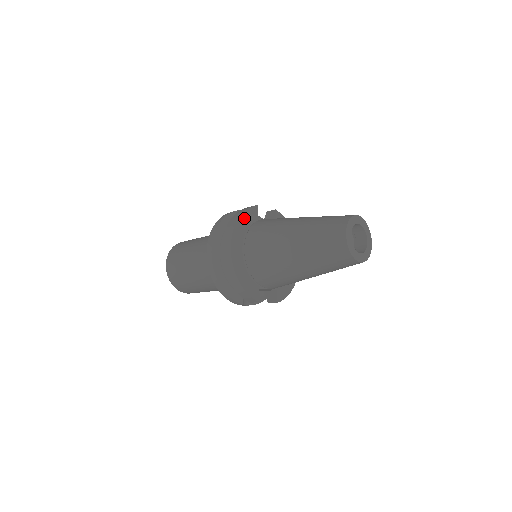
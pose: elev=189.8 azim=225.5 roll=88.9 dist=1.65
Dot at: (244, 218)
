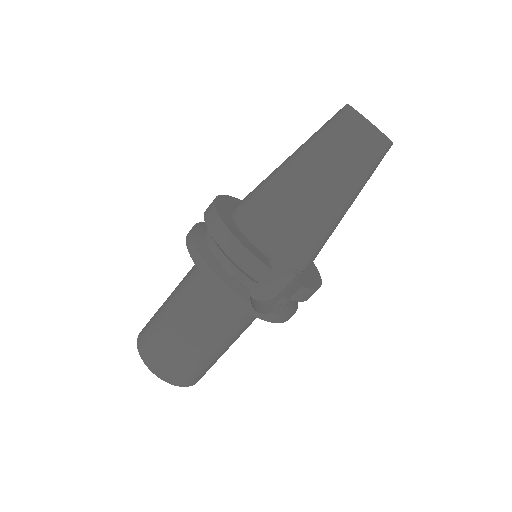
Dot at: (228, 199)
